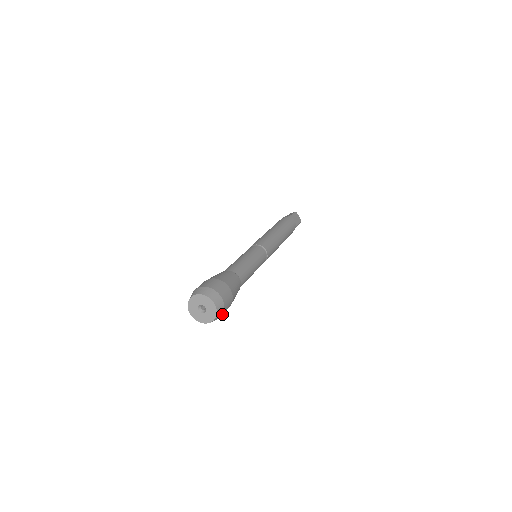
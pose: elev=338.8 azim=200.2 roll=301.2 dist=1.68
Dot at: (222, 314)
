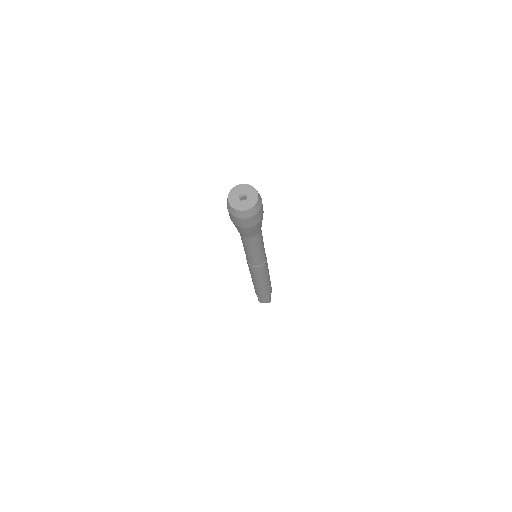
Dot at: occluded
